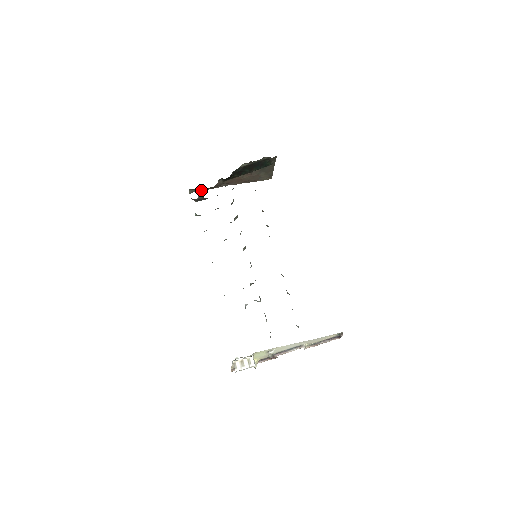
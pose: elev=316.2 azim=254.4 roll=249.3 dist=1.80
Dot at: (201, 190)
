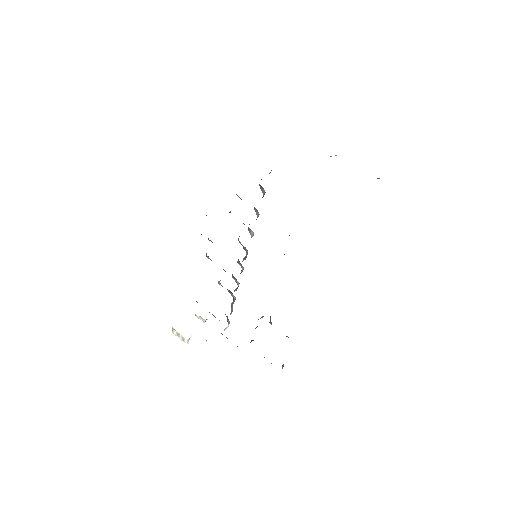
Dot at: occluded
